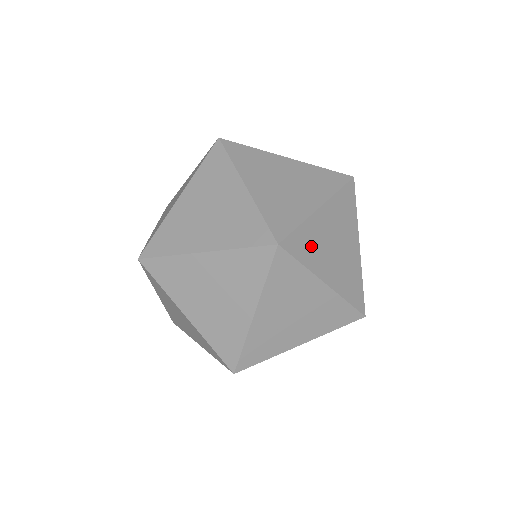
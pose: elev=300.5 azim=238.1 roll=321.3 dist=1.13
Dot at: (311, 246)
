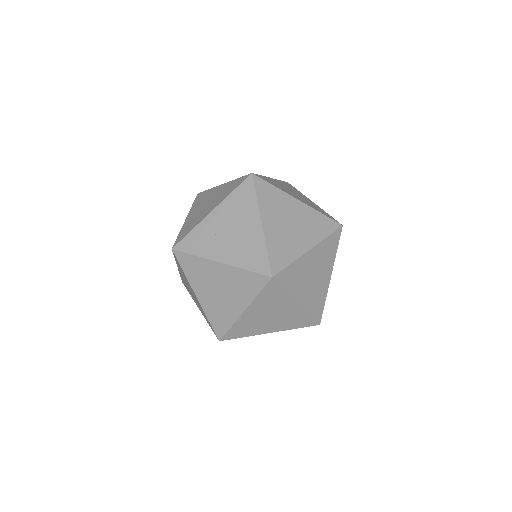
Dot at: (272, 200)
